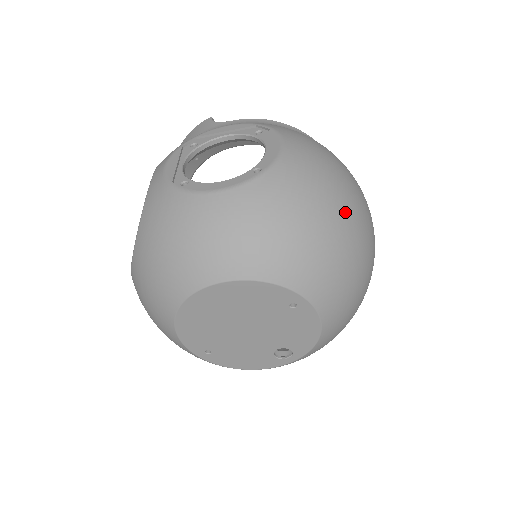
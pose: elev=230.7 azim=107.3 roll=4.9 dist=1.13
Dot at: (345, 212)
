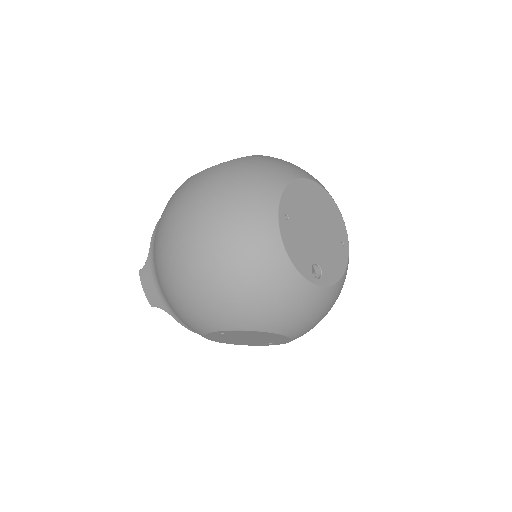
Dot at: occluded
